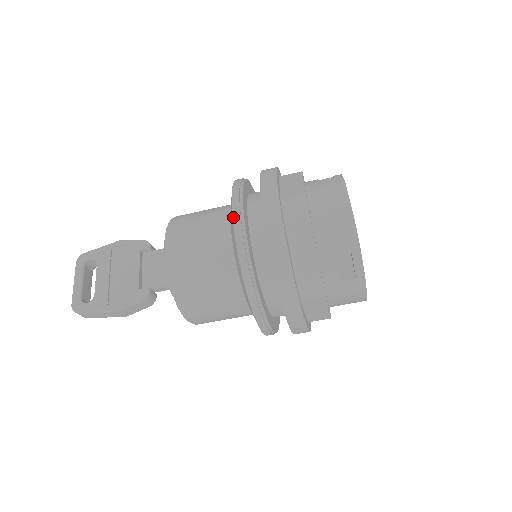
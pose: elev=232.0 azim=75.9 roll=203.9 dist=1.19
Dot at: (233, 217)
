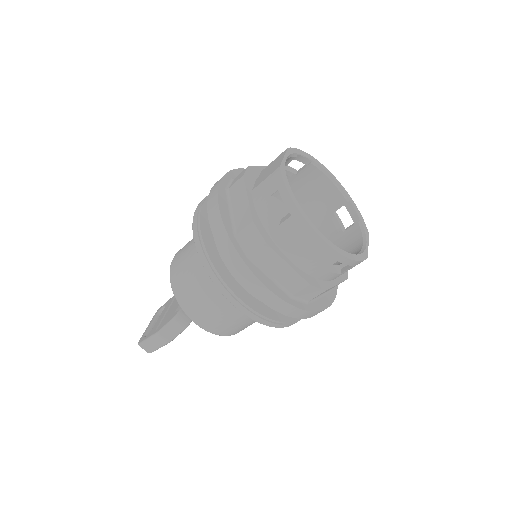
Dot at: (197, 206)
